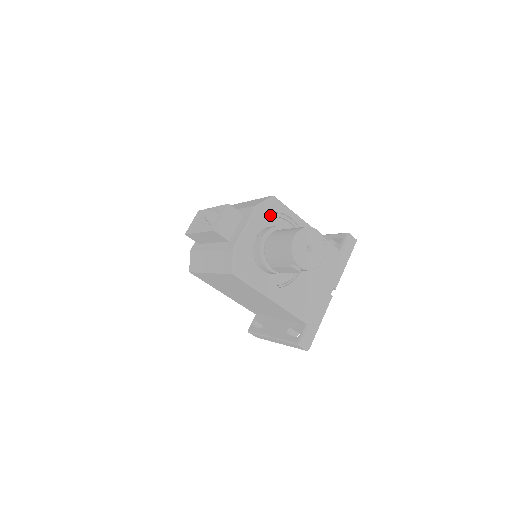
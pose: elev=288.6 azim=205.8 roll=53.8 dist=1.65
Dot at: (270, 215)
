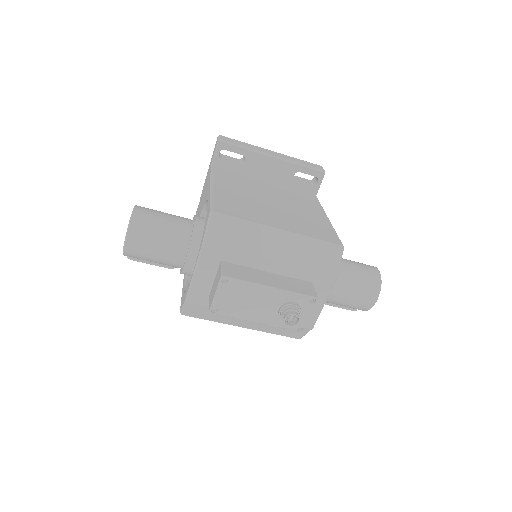
Dot at: occluded
